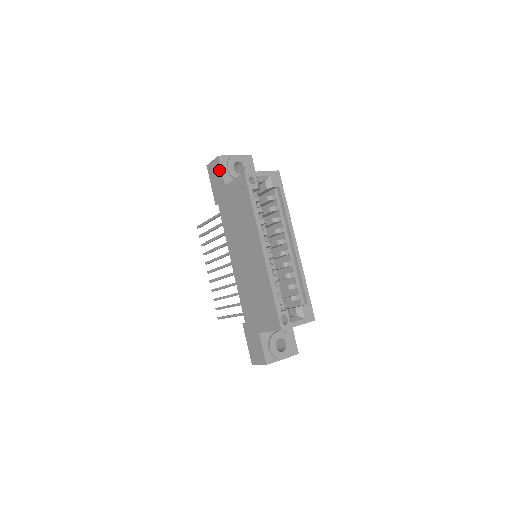
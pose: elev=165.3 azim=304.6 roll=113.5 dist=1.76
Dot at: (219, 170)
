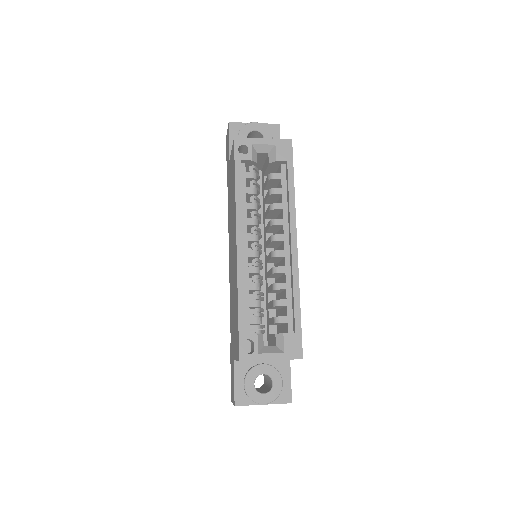
Dot at: (228, 141)
